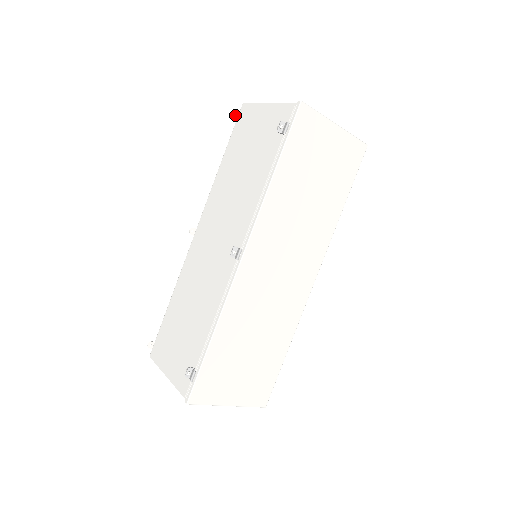
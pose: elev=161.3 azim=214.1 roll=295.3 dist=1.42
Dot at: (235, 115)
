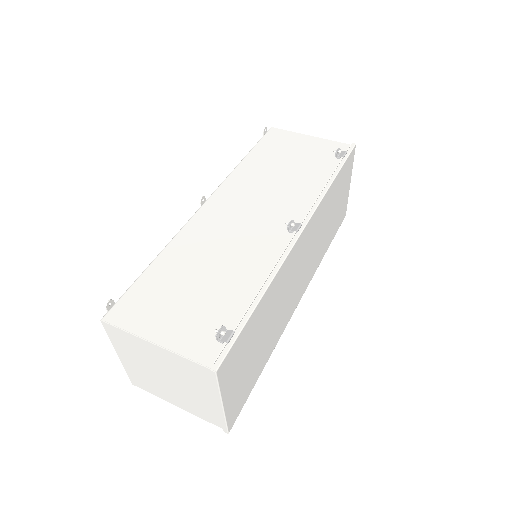
Dot at: (265, 130)
